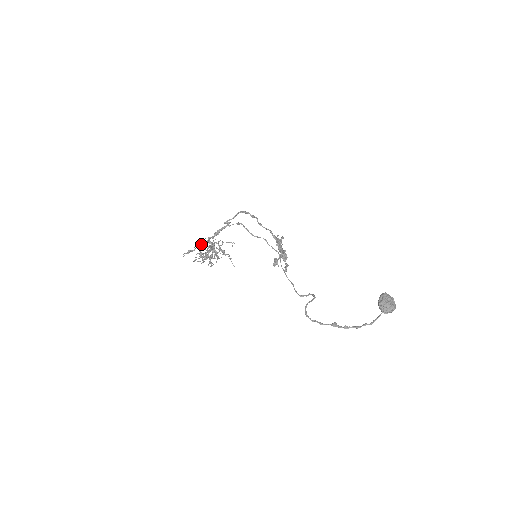
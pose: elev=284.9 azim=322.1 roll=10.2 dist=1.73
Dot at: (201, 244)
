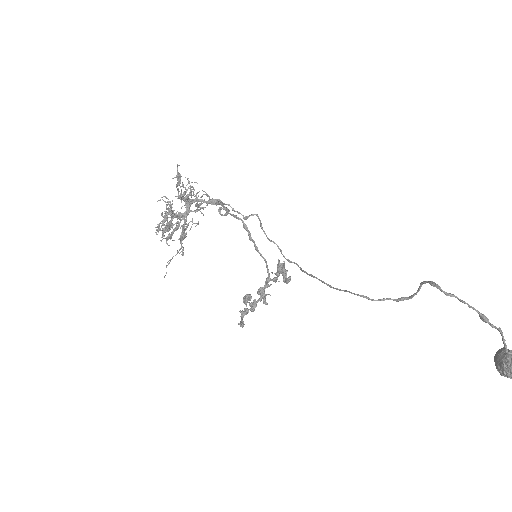
Dot at: (191, 189)
